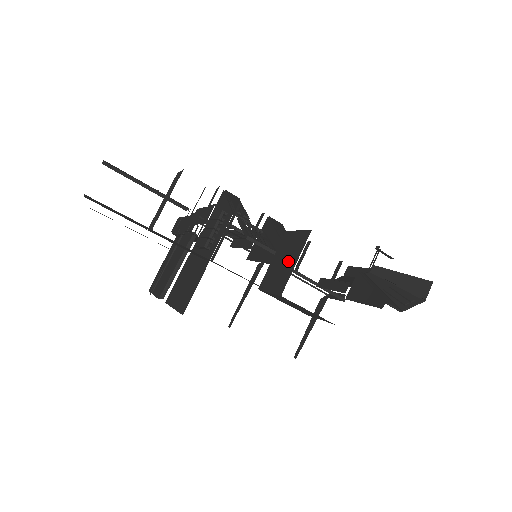
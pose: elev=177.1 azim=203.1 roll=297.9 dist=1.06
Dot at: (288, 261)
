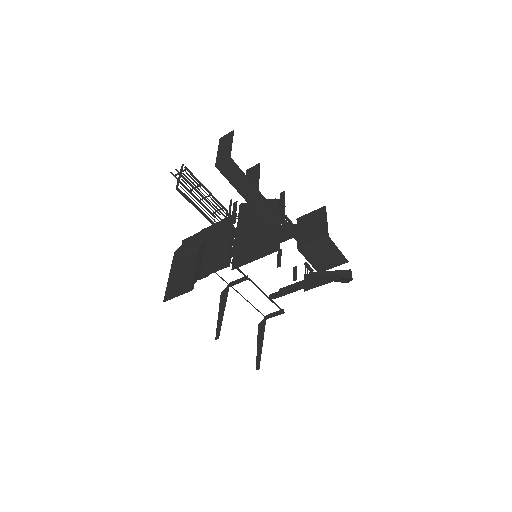
Dot at: (317, 224)
